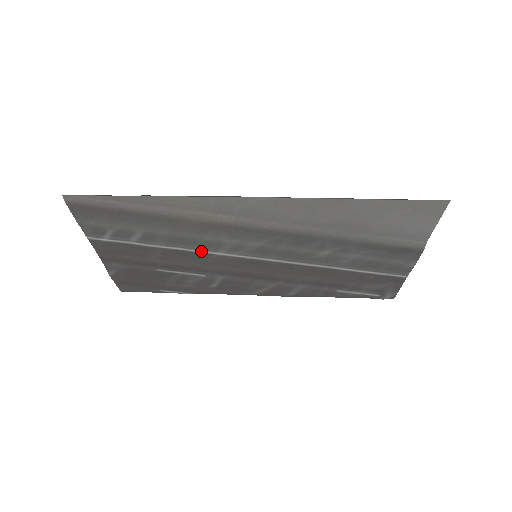
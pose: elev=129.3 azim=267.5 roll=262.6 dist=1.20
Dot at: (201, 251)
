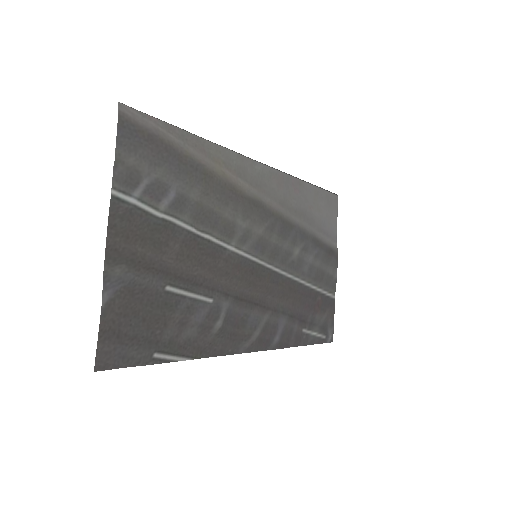
Dot at: (217, 241)
